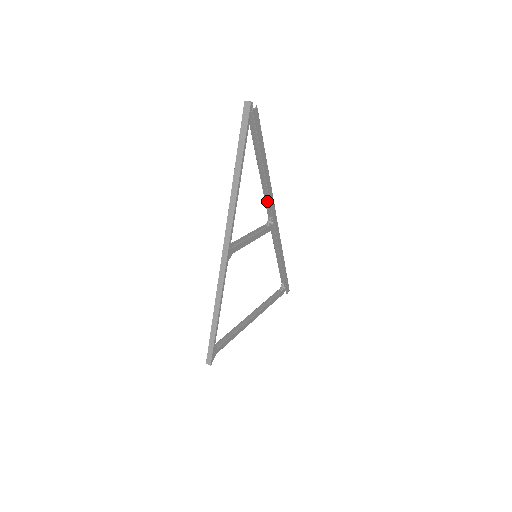
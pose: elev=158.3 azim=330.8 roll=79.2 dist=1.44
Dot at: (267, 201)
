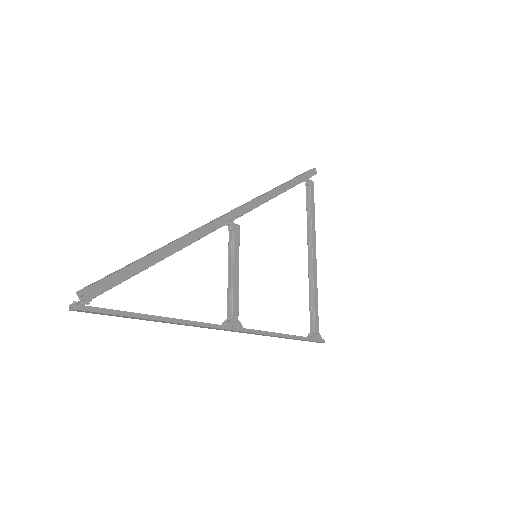
Dot at: occluded
